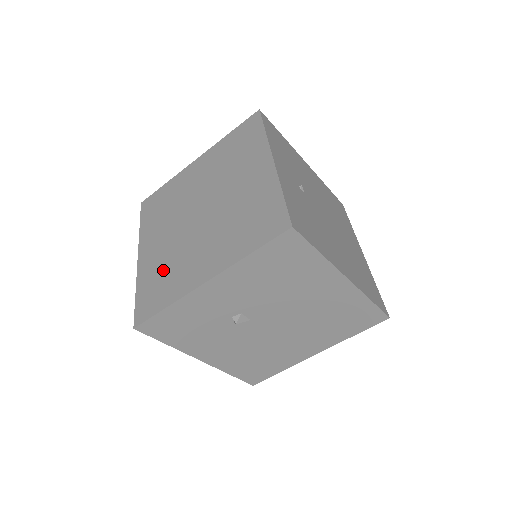
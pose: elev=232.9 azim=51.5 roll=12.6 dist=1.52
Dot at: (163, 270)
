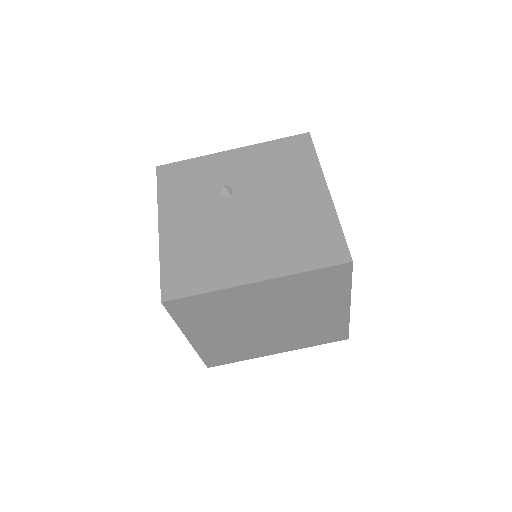
Dot at: occluded
